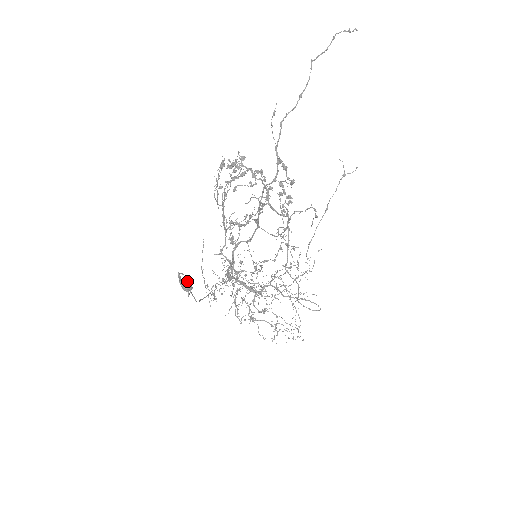
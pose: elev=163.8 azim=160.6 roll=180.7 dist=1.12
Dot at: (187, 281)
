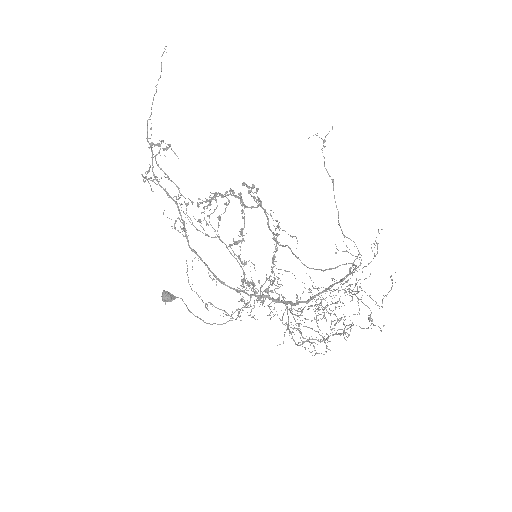
Dot at: (163, 292)
